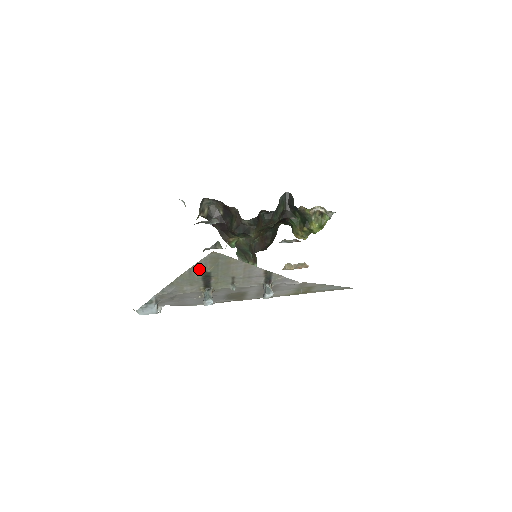
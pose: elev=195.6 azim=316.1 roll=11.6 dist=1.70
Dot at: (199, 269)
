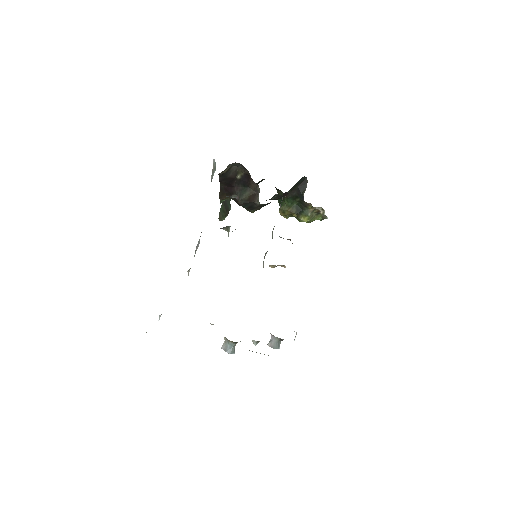
Dot at: occluded
